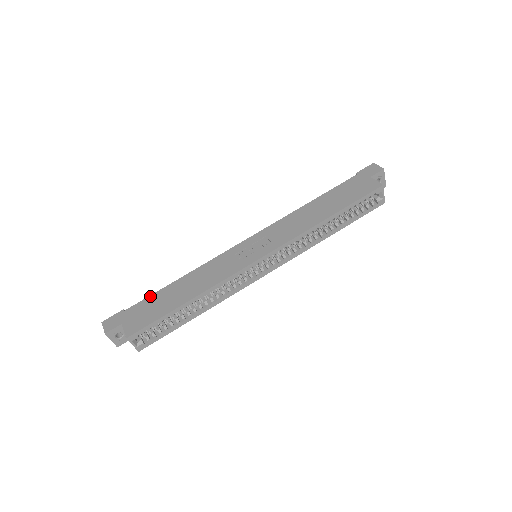
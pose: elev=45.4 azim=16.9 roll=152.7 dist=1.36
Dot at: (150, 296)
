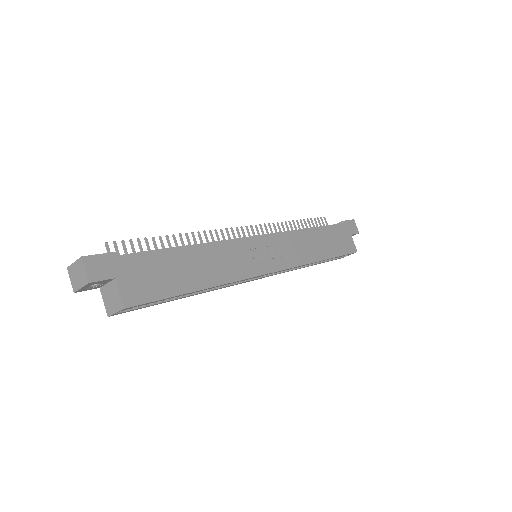
Dot at: (155, 251)
